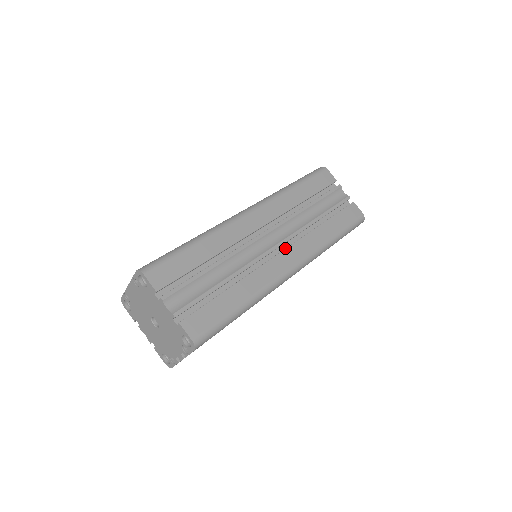
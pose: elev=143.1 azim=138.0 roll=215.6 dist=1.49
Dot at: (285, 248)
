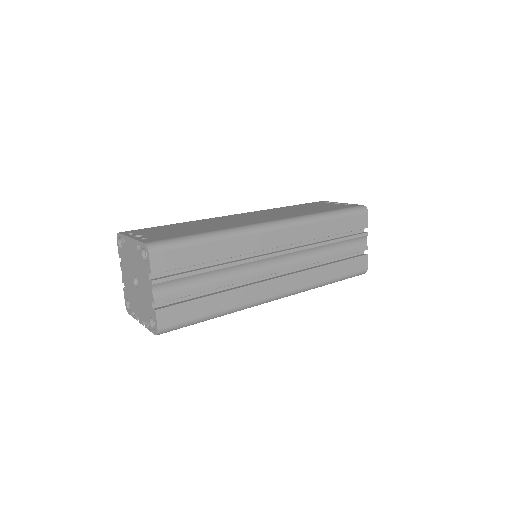
Dot at: (283, 273)
